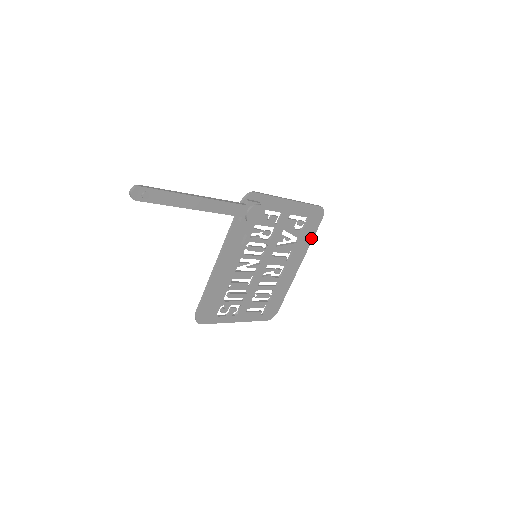
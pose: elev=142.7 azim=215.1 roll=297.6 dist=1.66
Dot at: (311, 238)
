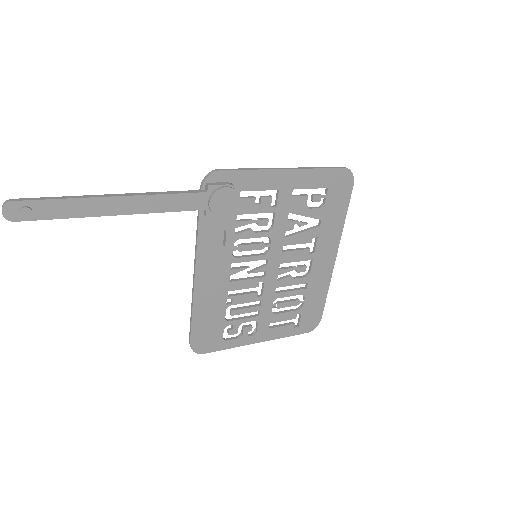
Dot at: (343, 215)
